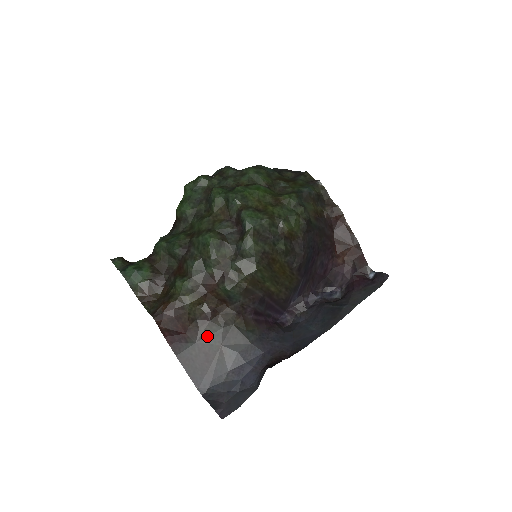
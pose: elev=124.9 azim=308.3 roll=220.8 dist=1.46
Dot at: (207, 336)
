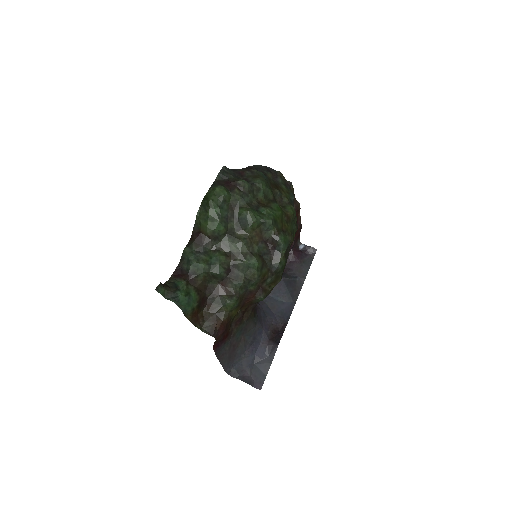
Dot at: (236, 333)
